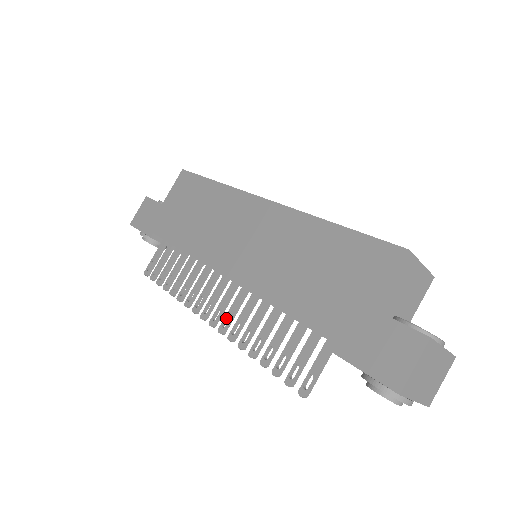
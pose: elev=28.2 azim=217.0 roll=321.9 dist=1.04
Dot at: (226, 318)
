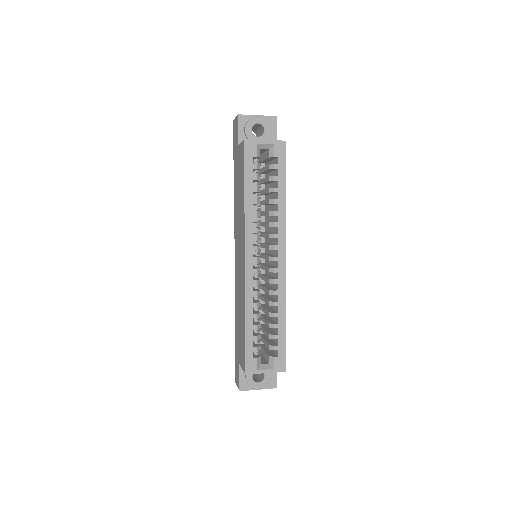
Dot at: occluded
